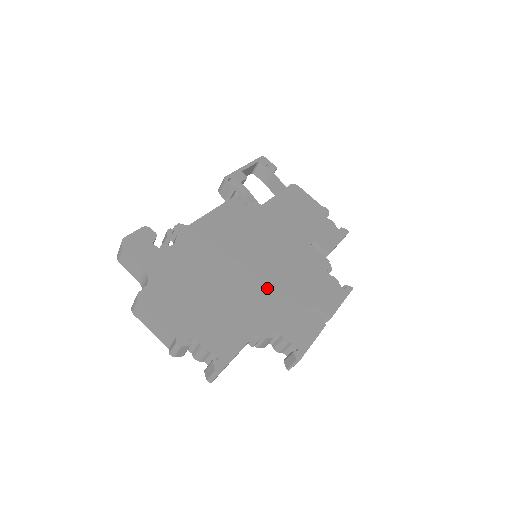
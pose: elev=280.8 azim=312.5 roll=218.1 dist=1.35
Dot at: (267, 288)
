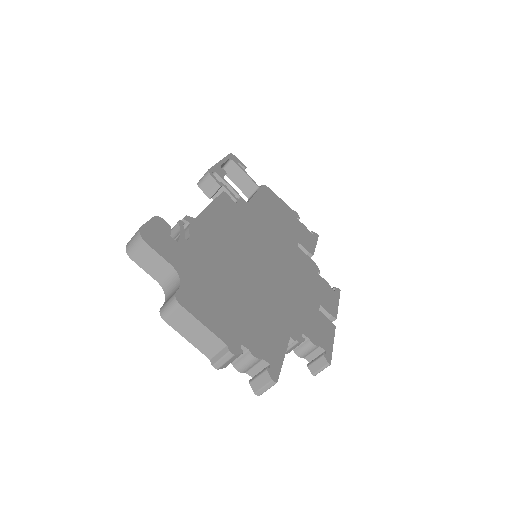
Dot at: (281, 289)
